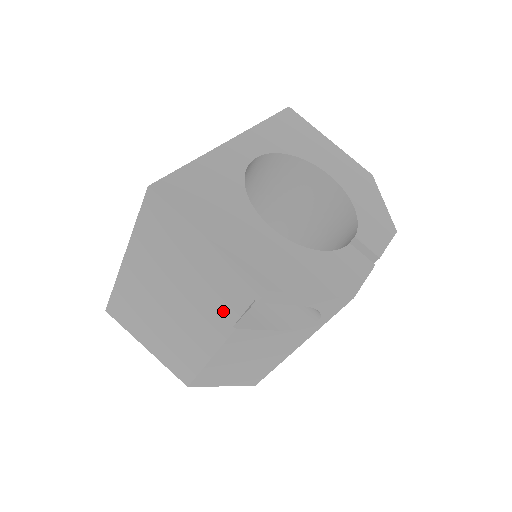
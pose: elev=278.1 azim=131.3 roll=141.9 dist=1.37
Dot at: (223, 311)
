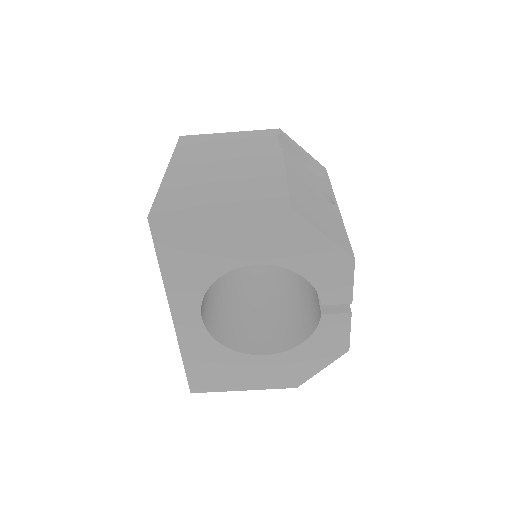
Dot at: occluded
